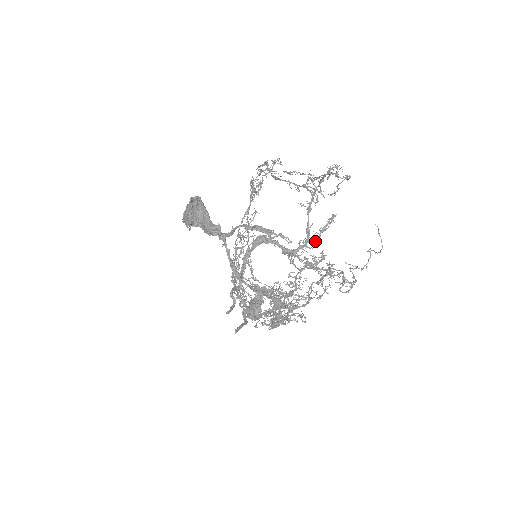
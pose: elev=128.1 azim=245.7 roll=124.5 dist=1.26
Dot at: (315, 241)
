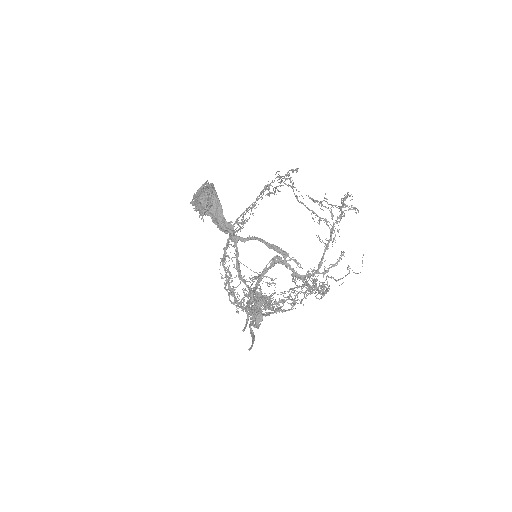
Dot at: (323, 274)
